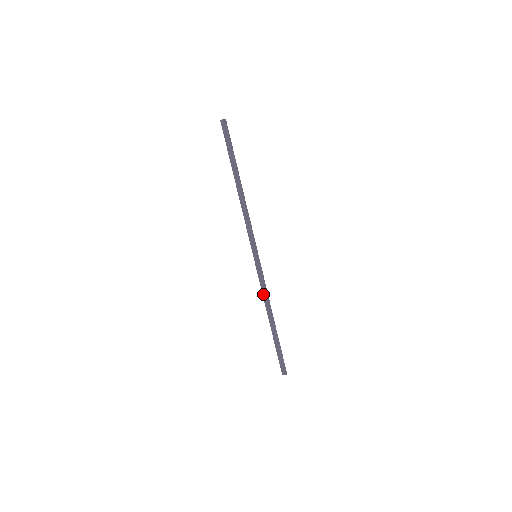
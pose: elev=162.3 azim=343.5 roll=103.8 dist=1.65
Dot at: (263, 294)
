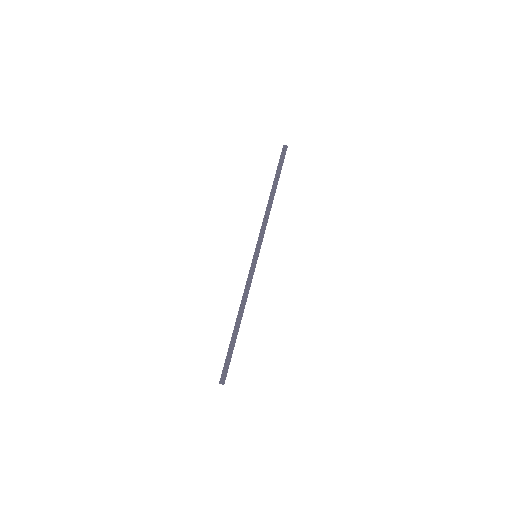
Dot at: (244, 292)
